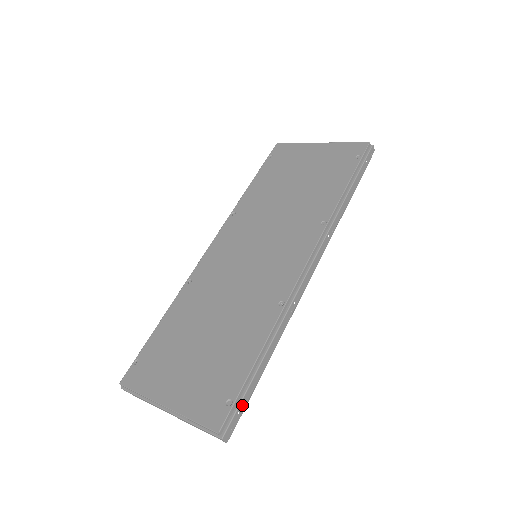
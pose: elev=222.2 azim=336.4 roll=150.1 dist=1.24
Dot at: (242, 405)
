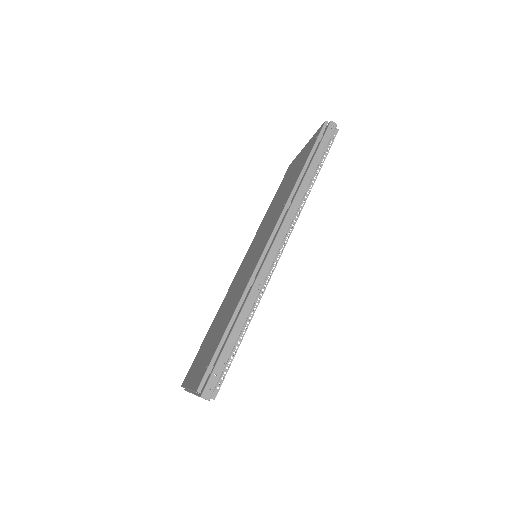
Dot at: (218, 368)
